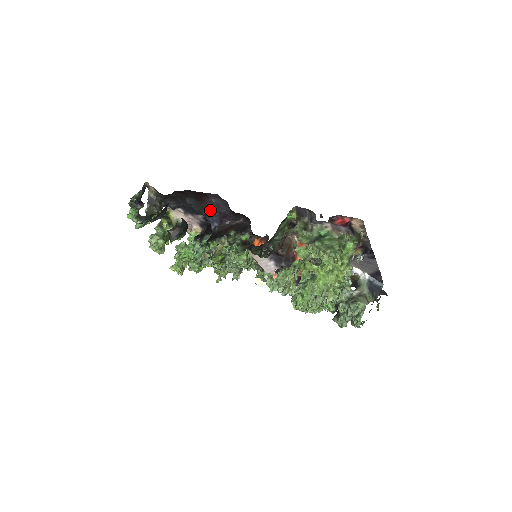
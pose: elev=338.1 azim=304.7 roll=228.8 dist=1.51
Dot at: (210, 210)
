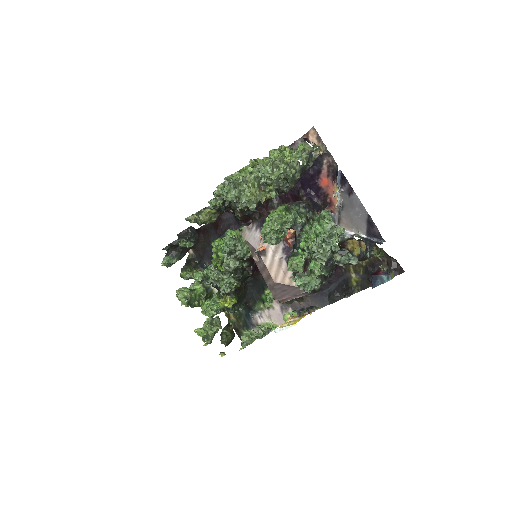
Dot at: (223, 231)
